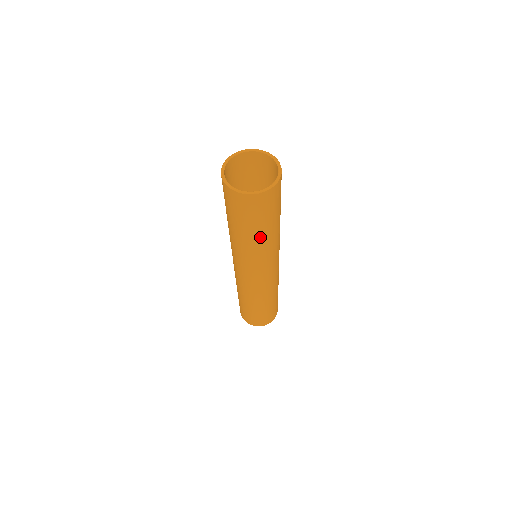
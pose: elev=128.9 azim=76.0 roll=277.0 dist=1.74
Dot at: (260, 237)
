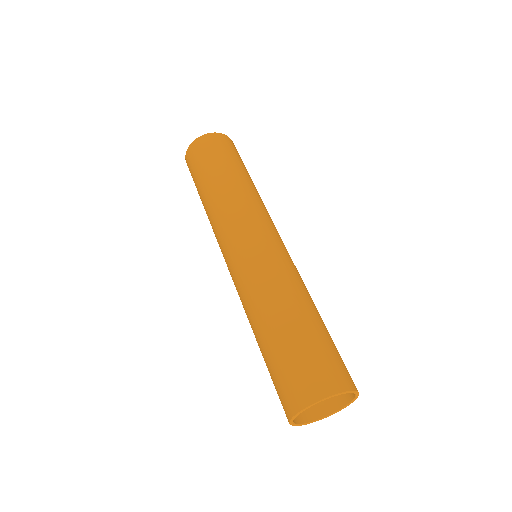
Dot at: (247, 178)
